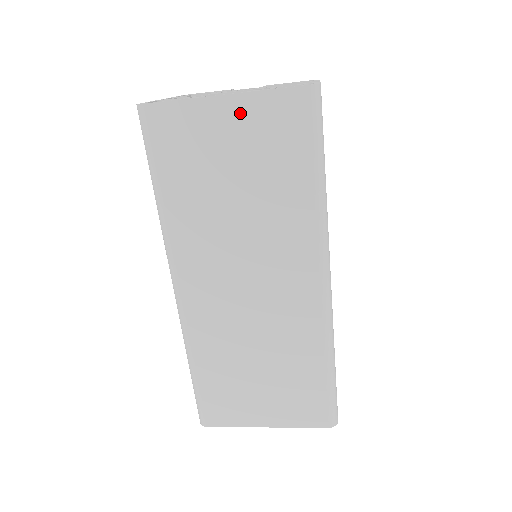
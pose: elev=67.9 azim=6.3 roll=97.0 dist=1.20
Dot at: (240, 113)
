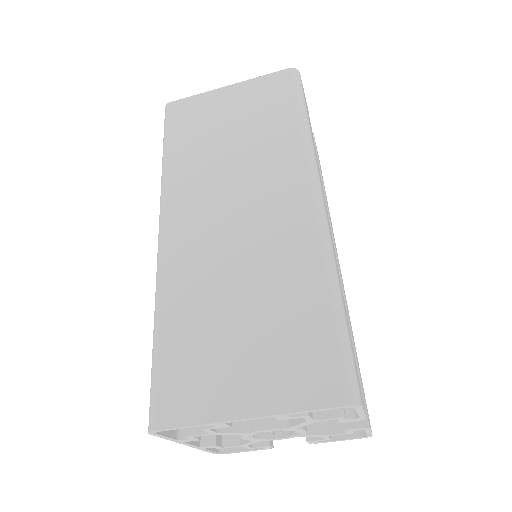
Dot at: (239, 92)
